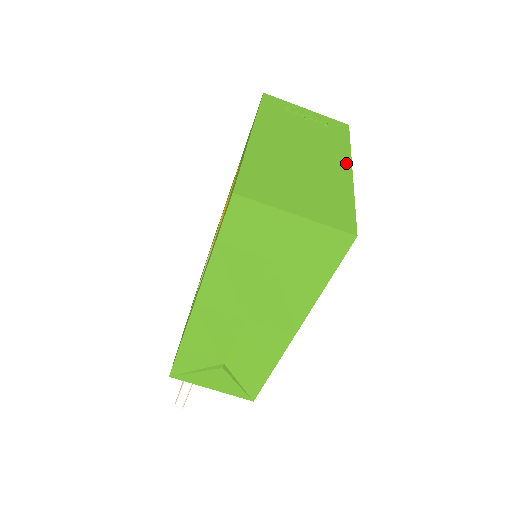
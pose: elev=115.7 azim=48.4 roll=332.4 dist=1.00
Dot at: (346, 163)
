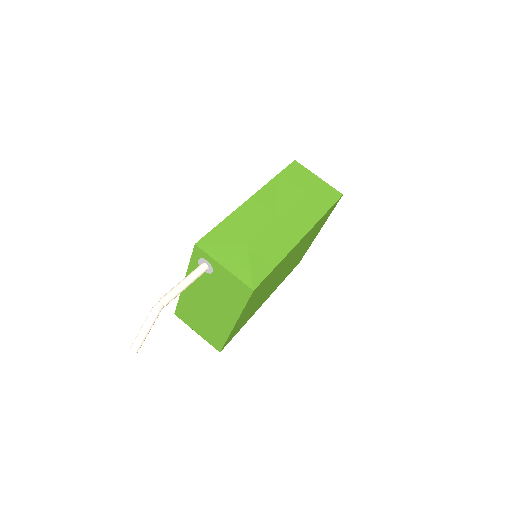
Dot at: occluded
